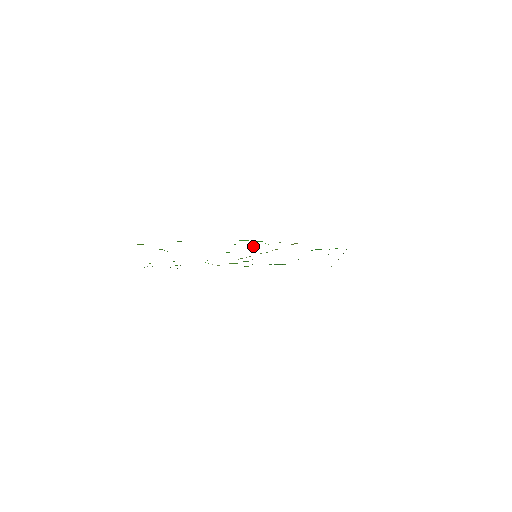
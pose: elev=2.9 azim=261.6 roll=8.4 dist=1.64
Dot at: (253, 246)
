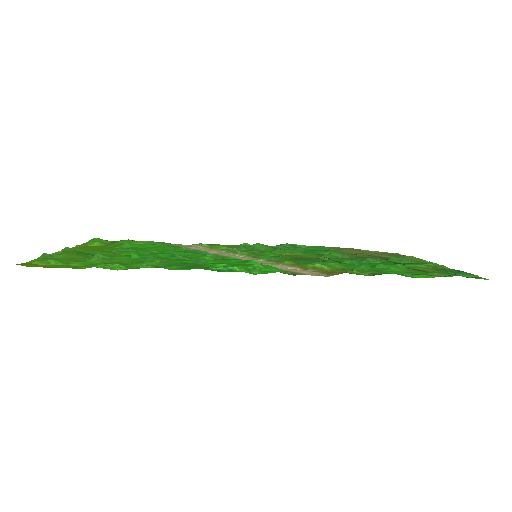
Dot at: (249, 262)
